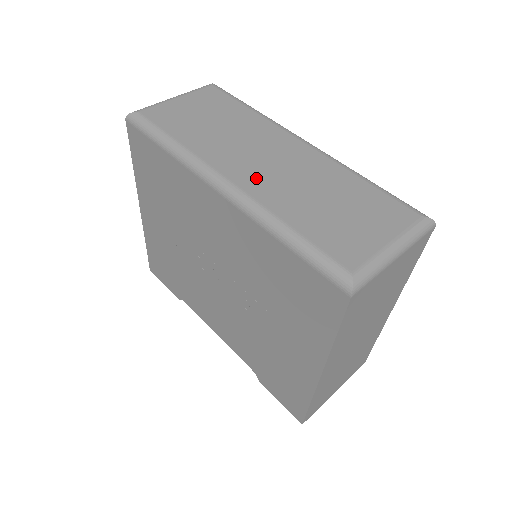
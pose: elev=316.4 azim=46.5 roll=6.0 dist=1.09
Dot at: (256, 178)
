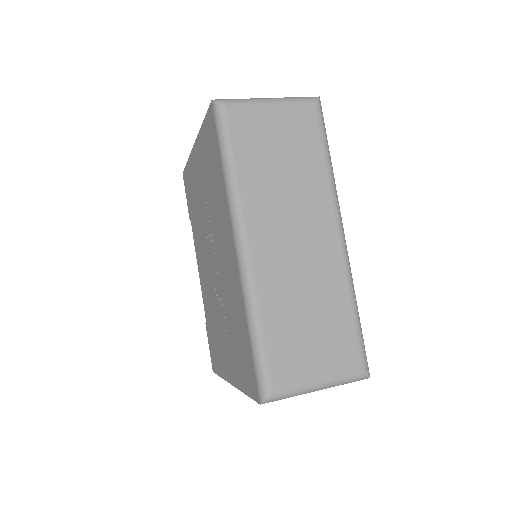
Dot at: (271, 257)
